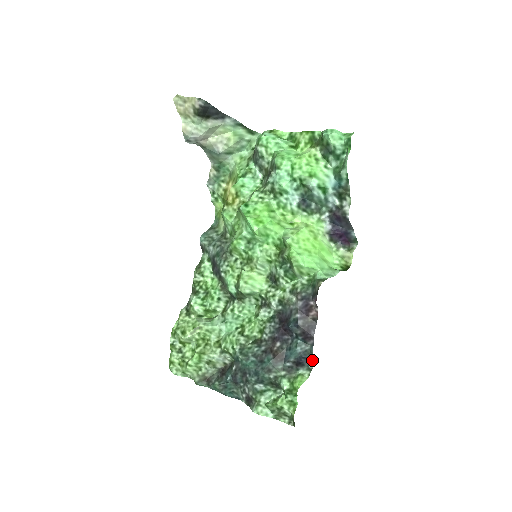
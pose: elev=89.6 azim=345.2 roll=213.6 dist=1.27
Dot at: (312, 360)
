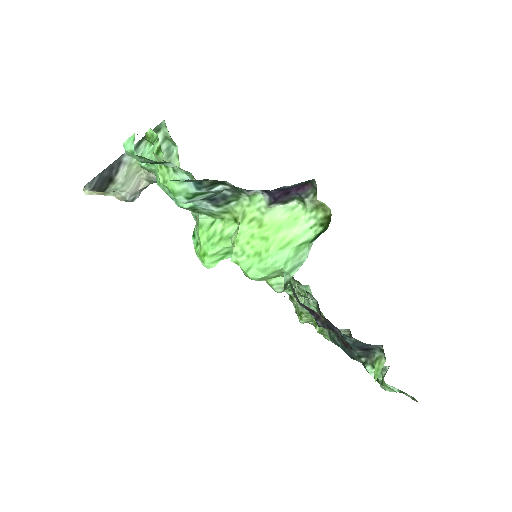
Dot at: (373, 345)
